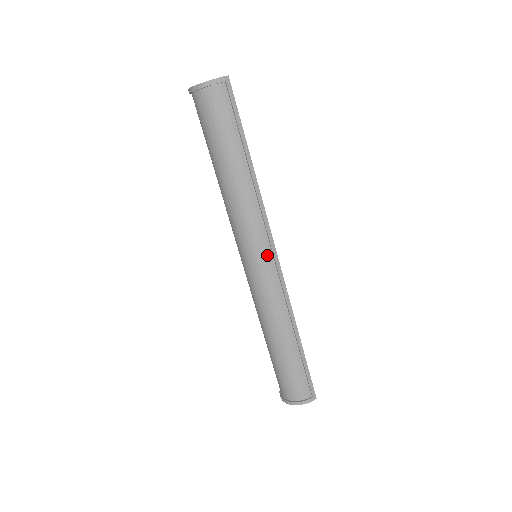
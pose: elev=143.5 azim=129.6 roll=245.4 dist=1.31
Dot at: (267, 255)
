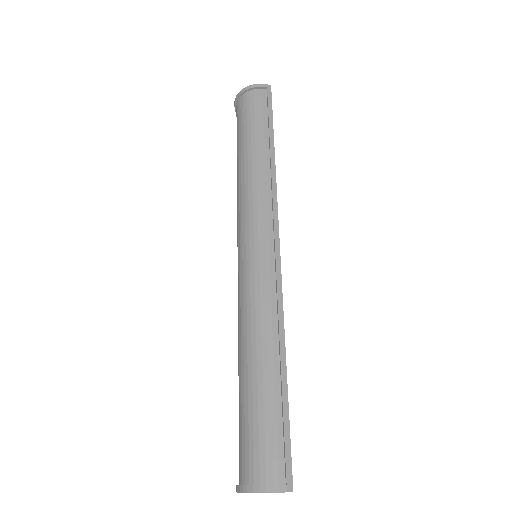
Dot at: (267, 242)
